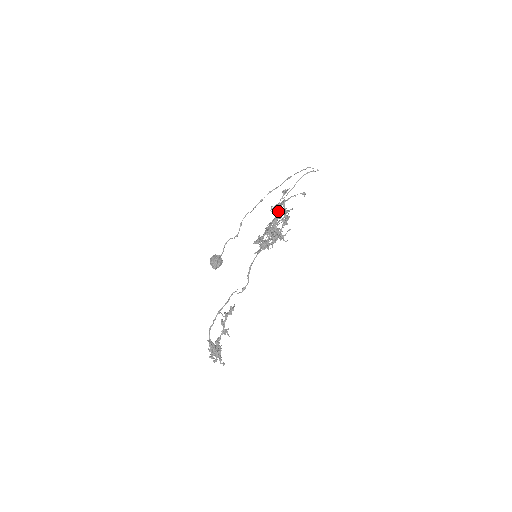
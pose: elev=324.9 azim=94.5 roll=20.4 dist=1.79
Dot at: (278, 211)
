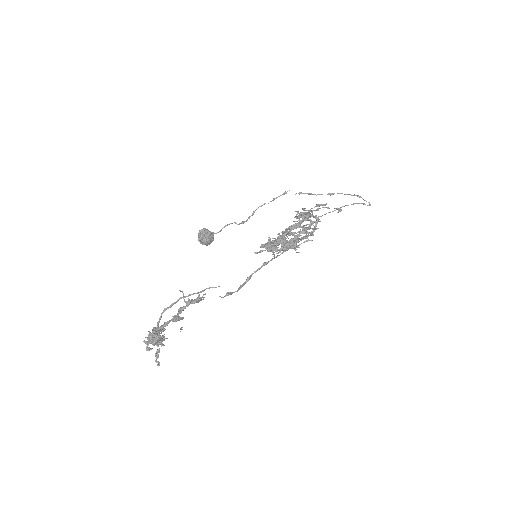
Dot at: (300, 212)
